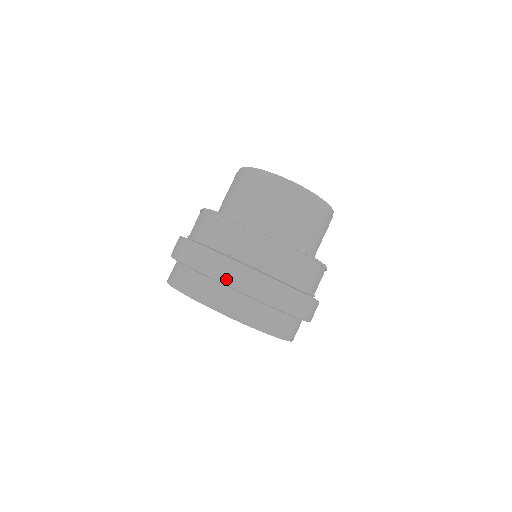
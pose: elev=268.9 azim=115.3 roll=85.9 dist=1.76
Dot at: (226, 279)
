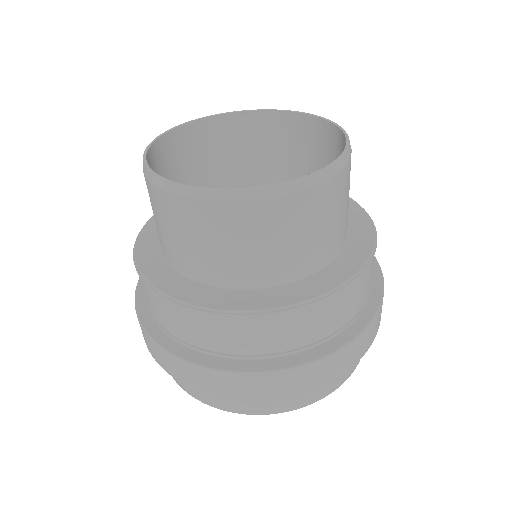
Dot at: (233, 394)
